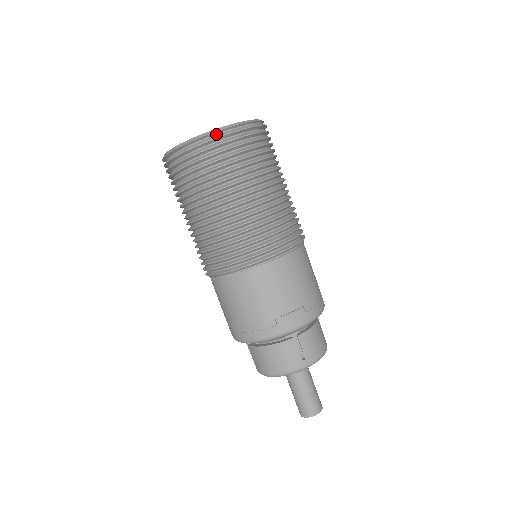
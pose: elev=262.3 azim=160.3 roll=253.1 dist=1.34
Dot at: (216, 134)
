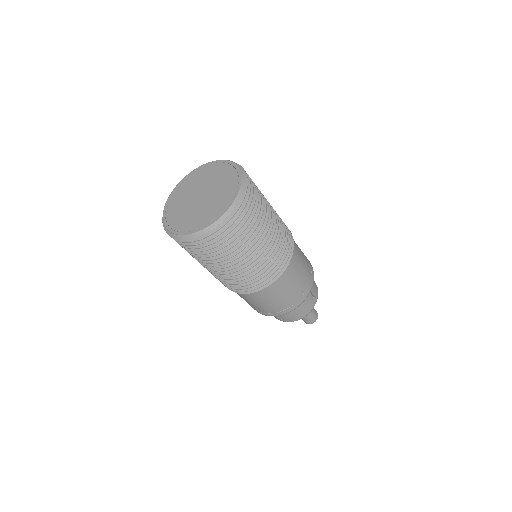
Dot at: (236, 204)
